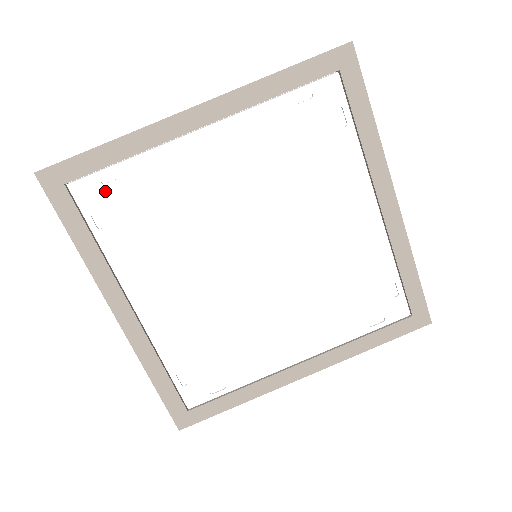
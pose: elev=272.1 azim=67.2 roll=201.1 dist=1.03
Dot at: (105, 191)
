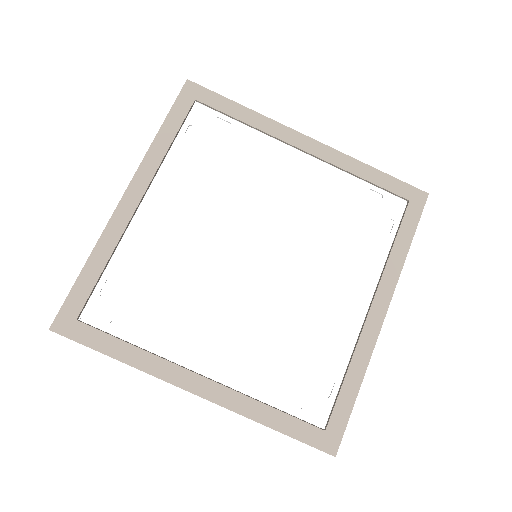
Dot at: (212, 125)
